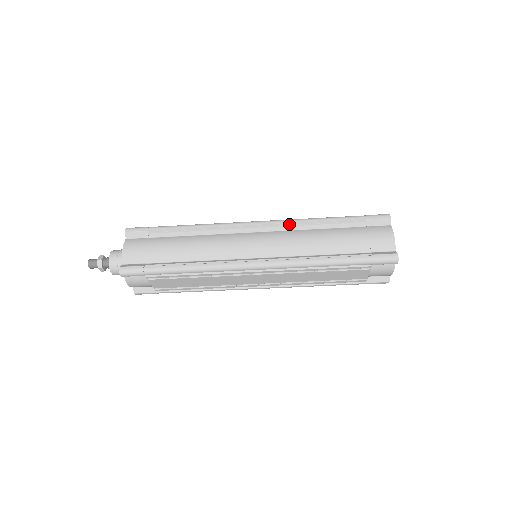
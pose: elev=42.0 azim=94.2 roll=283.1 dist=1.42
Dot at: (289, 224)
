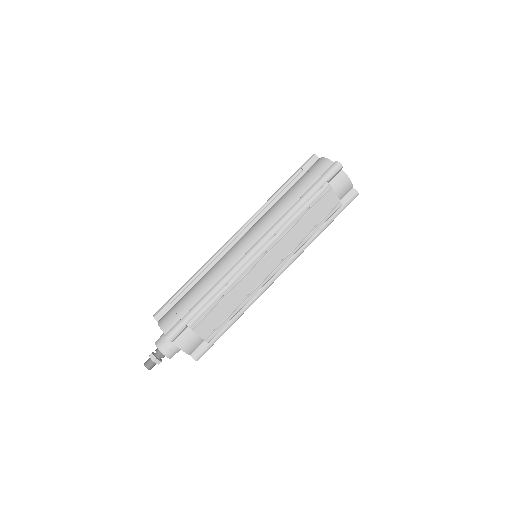
Dot at: (257, 215)
